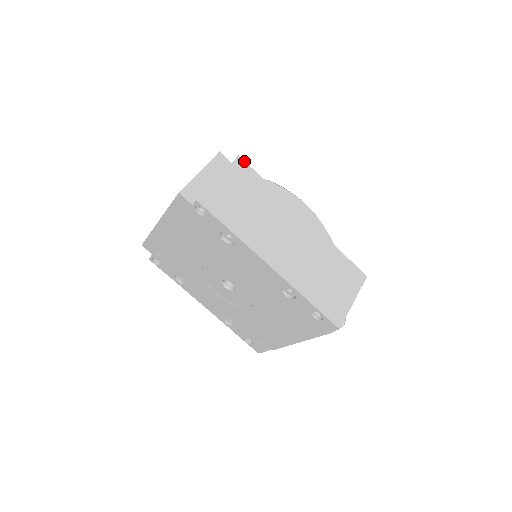
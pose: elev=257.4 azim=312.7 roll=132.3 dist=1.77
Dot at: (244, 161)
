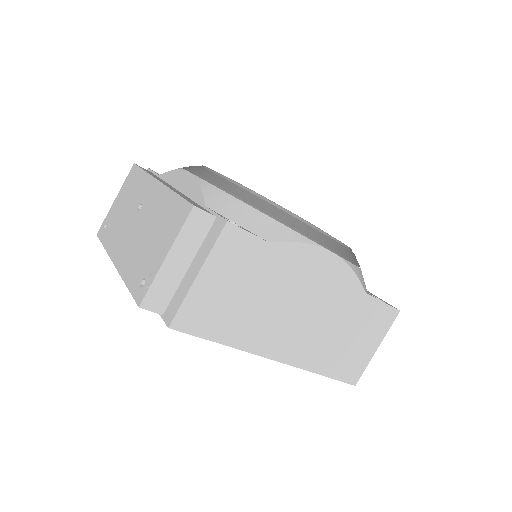
Dot at: (237, 227)
